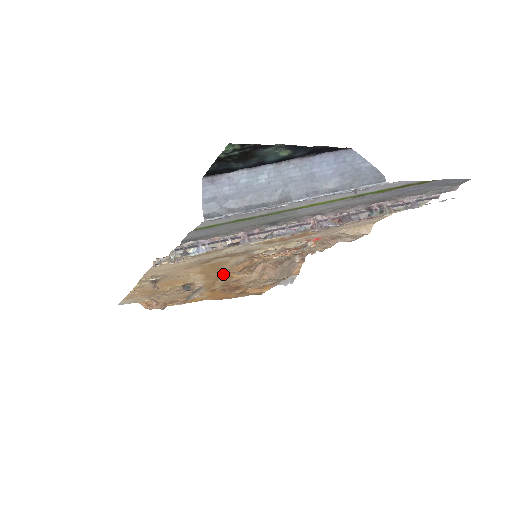
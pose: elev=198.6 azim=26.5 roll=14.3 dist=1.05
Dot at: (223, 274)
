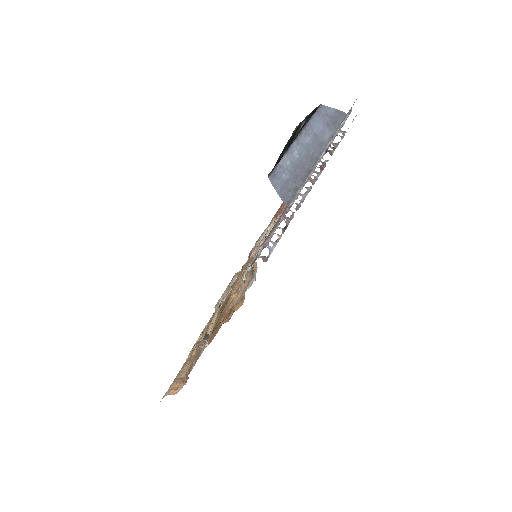
Dot at: (227, 301)
